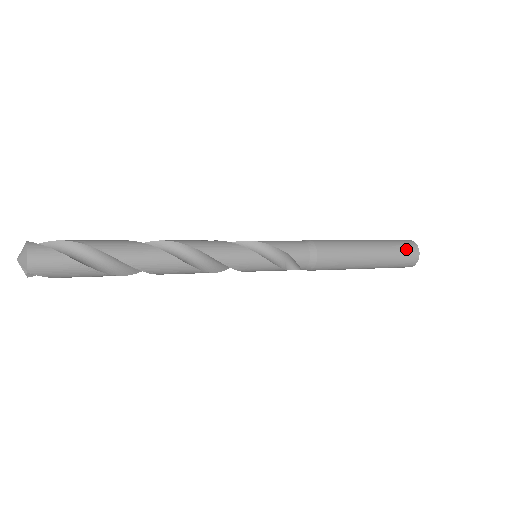
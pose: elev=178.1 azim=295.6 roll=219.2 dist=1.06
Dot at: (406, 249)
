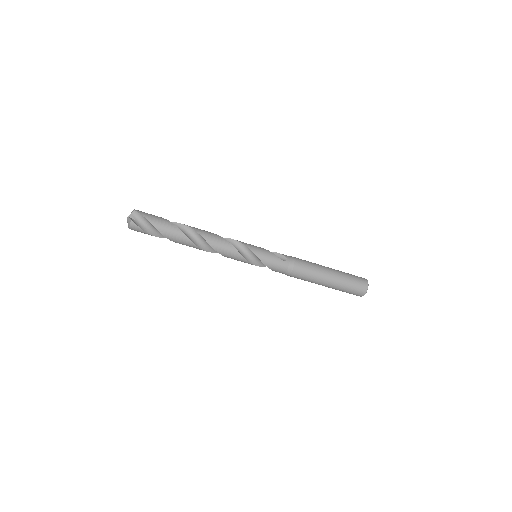
Dot at: occluded
